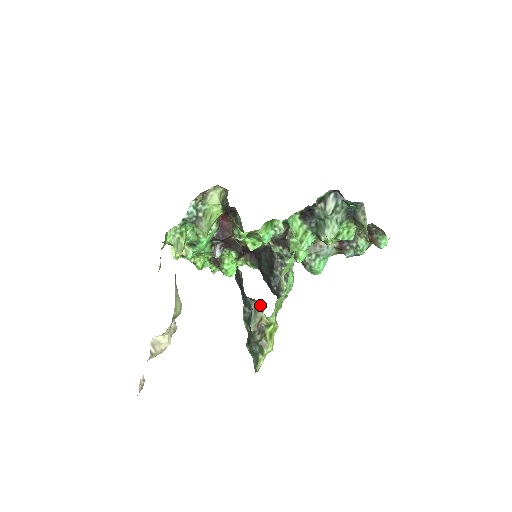
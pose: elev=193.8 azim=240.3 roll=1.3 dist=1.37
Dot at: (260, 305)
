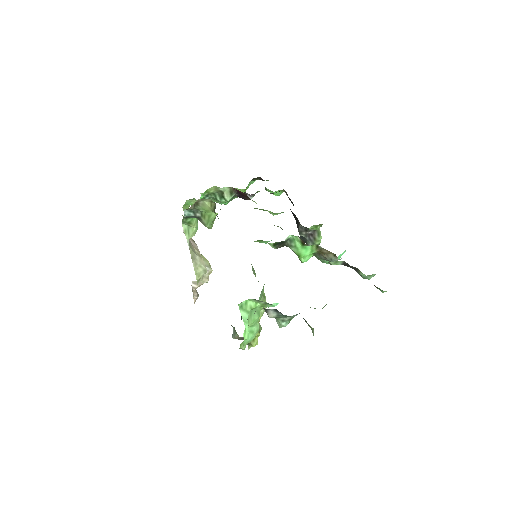
Dot at: (236, 332)
